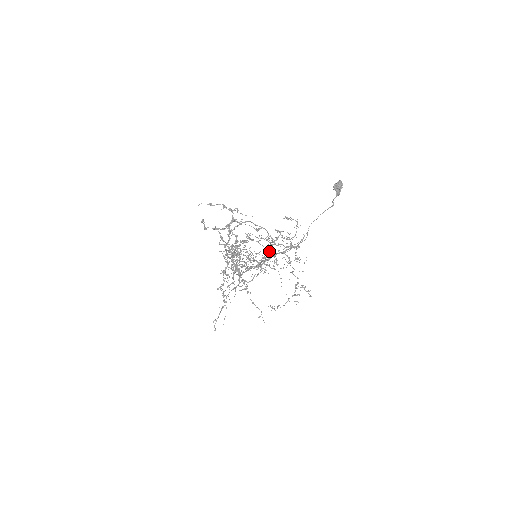
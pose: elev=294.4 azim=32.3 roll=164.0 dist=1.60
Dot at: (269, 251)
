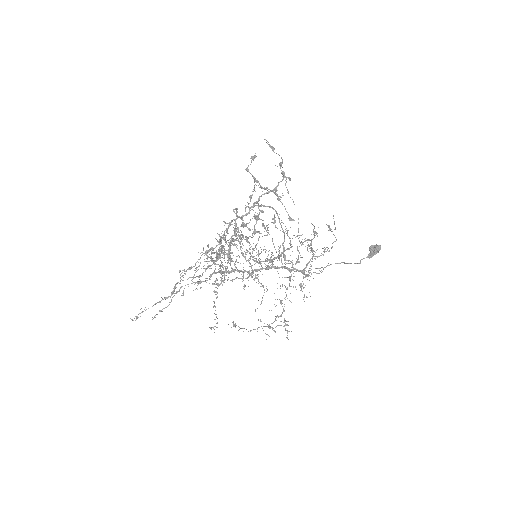
Dot at: (280, 255)
